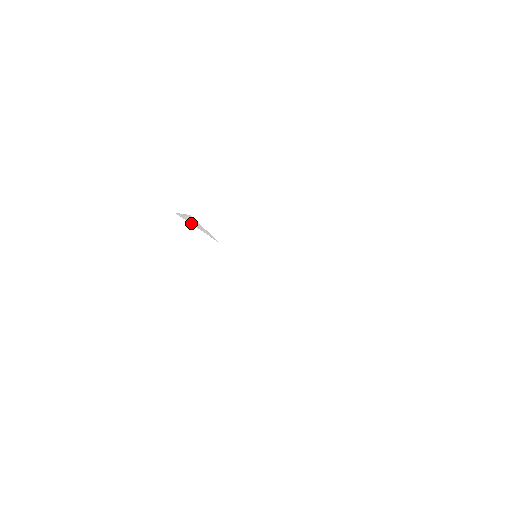
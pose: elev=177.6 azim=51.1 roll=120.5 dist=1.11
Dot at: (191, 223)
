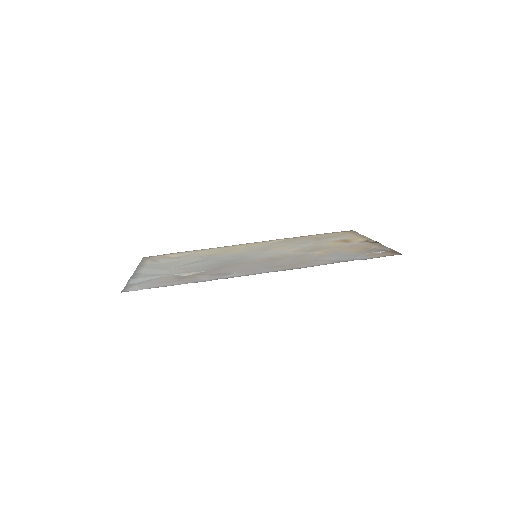
Dot at: (206, 270)
